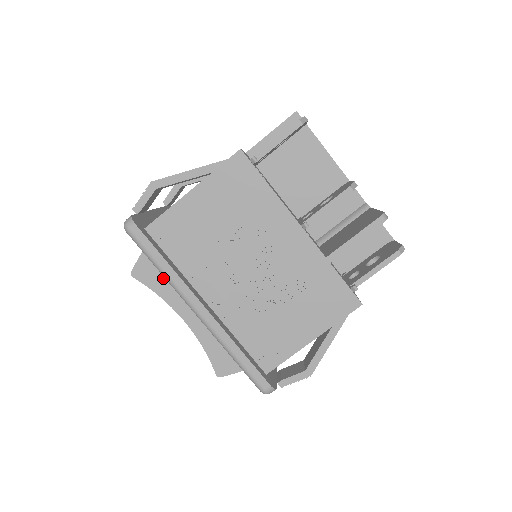
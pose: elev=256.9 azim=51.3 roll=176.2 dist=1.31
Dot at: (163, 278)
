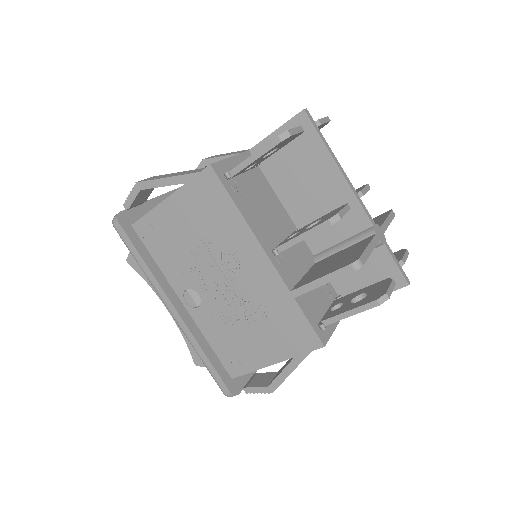
Dot at: occluded
